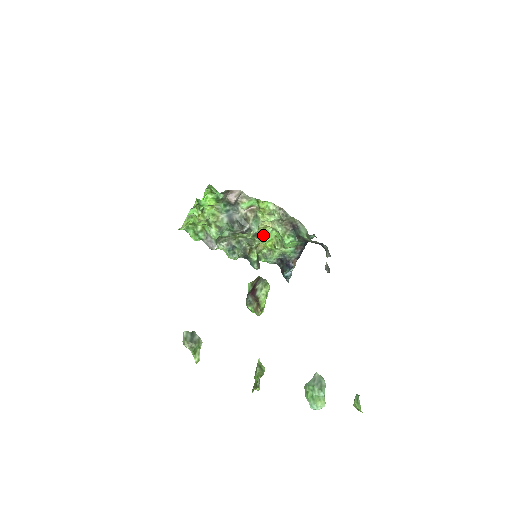
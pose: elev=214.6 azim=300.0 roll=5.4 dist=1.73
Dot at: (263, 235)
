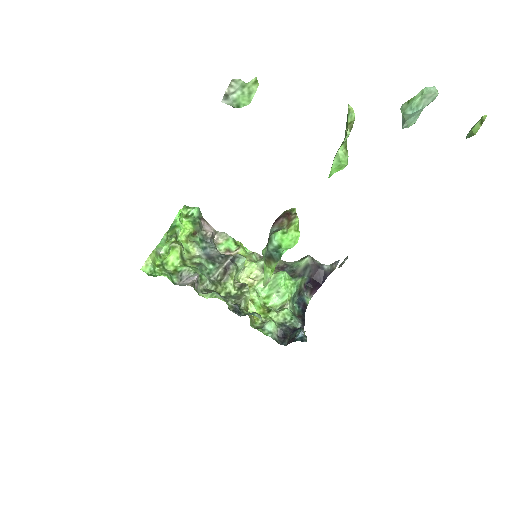
Dot at: (250, 296)
